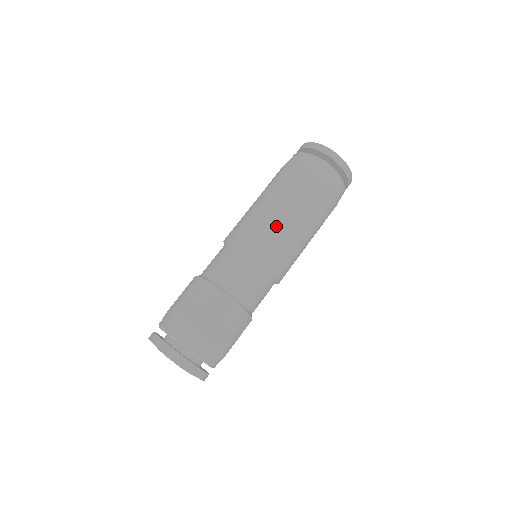
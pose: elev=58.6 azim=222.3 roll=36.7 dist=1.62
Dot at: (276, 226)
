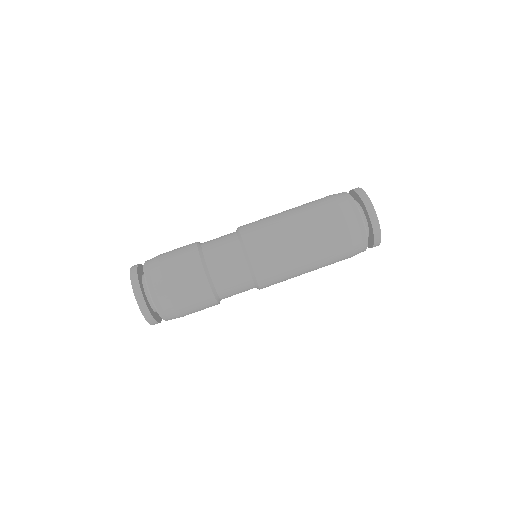
Dot at: (282, 245)
